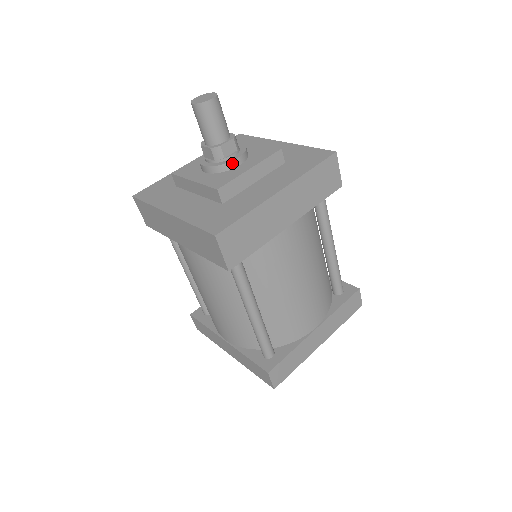
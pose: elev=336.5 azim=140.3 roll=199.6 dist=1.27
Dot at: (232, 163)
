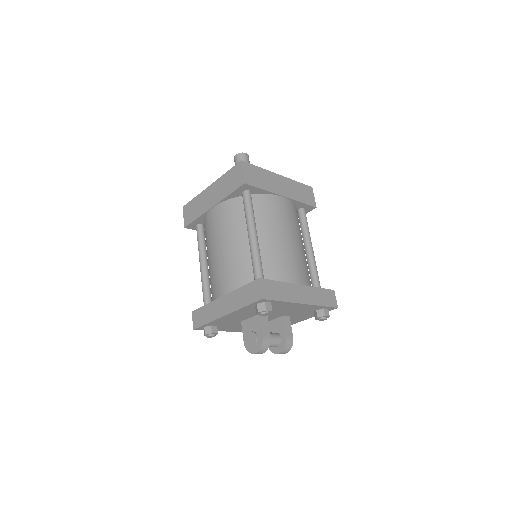
Dot at: occluded
